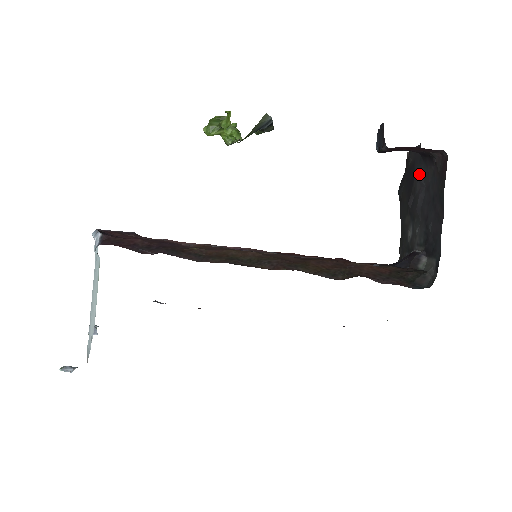
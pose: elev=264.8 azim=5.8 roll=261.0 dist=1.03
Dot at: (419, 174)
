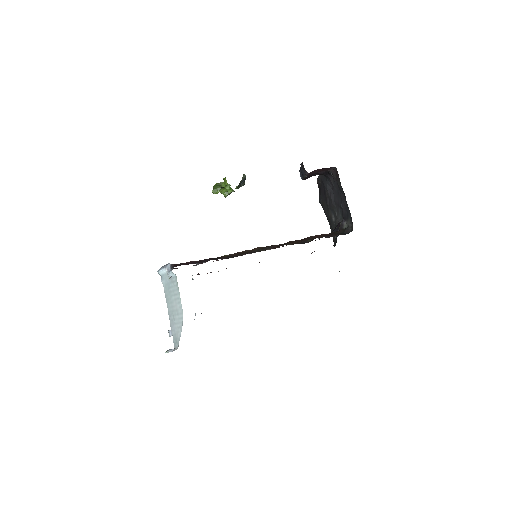
Dot at: (327, 186)
